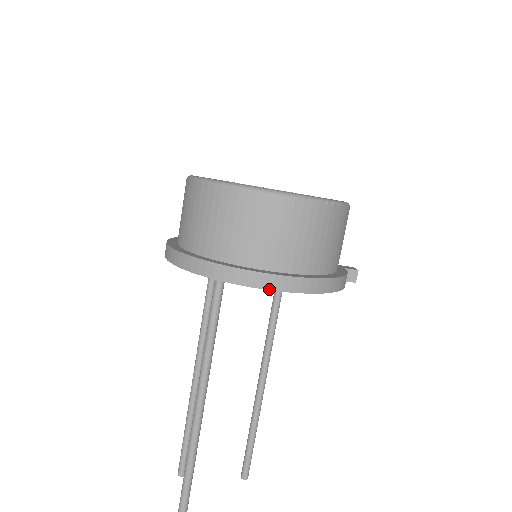
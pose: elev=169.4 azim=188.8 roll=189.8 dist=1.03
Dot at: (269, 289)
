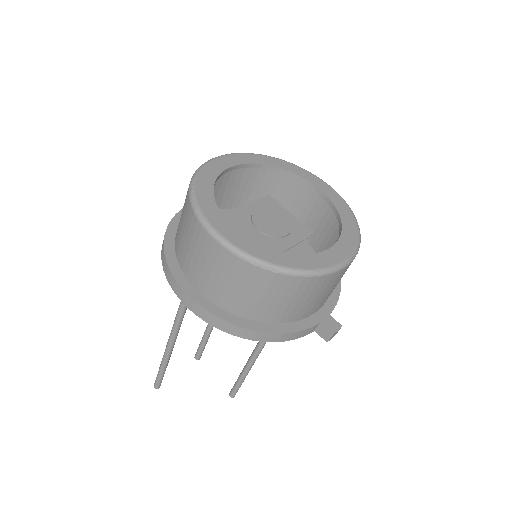
Dot at: (182, 301)
